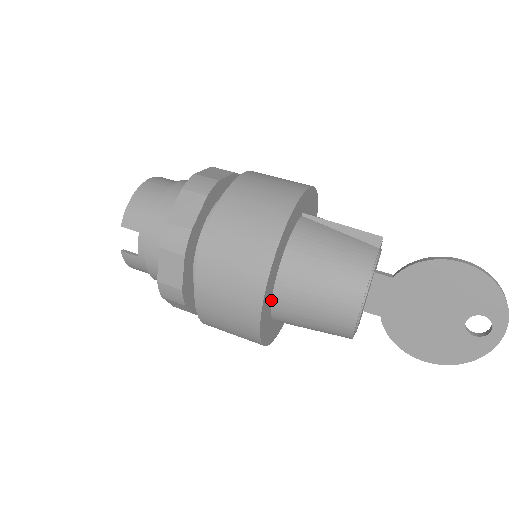
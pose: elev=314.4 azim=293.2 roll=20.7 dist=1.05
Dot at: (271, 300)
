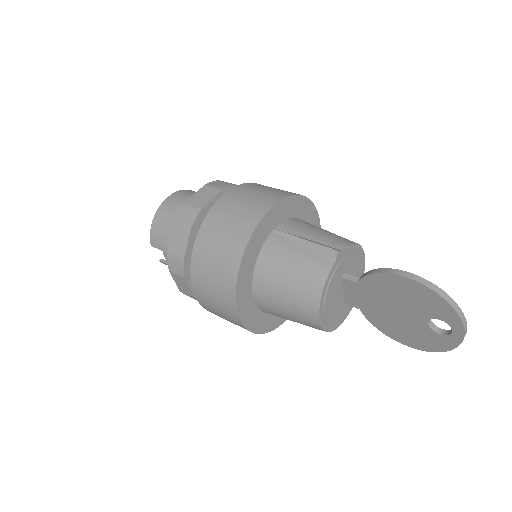
Dot at: (256, 306)
